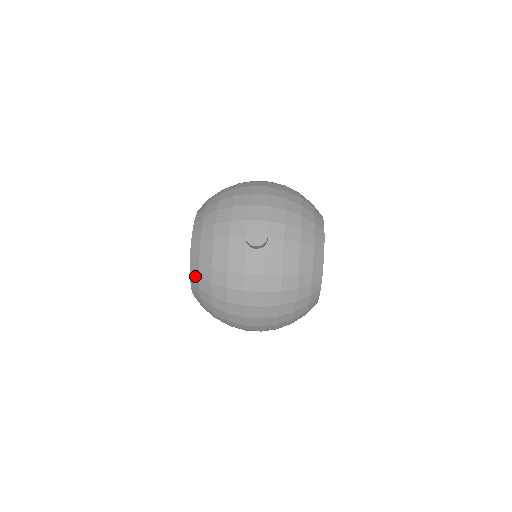
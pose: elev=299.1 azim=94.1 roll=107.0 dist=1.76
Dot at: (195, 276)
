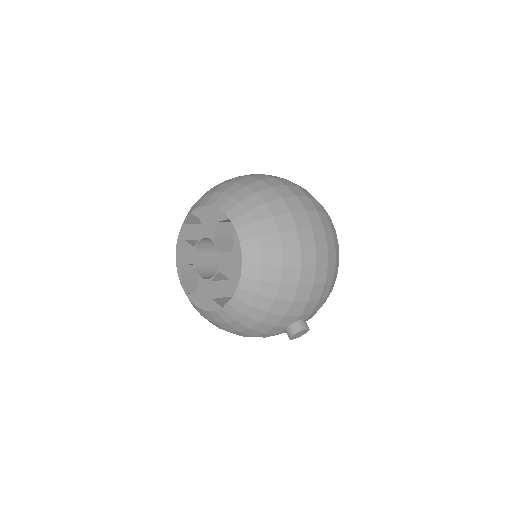
Dot at: (211, 197)
